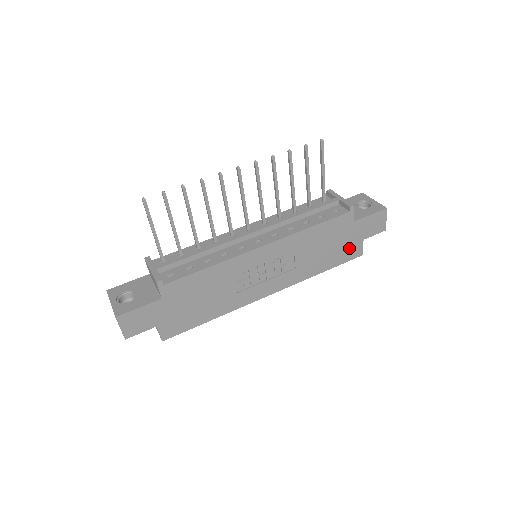
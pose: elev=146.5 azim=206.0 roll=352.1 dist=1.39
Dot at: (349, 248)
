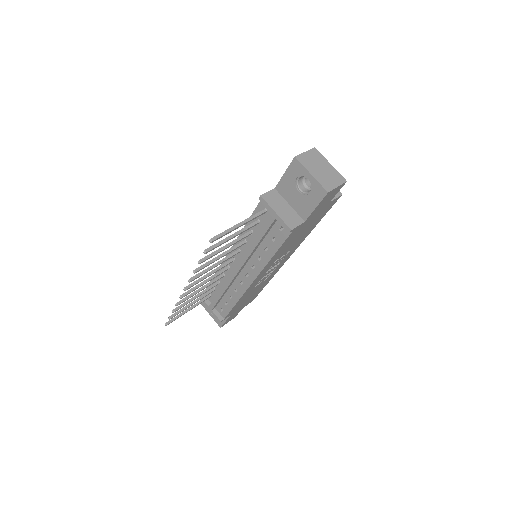
Dot at: (322, 212)
